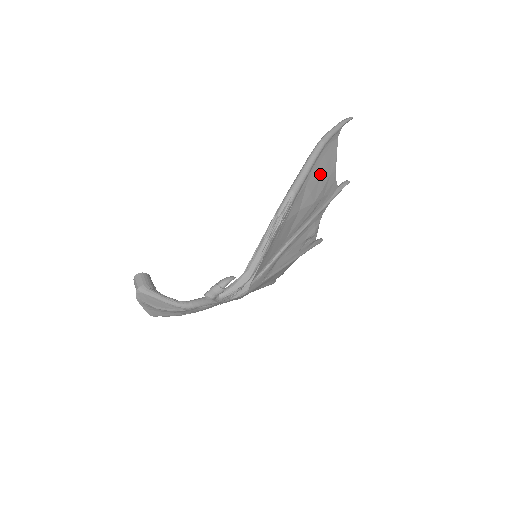
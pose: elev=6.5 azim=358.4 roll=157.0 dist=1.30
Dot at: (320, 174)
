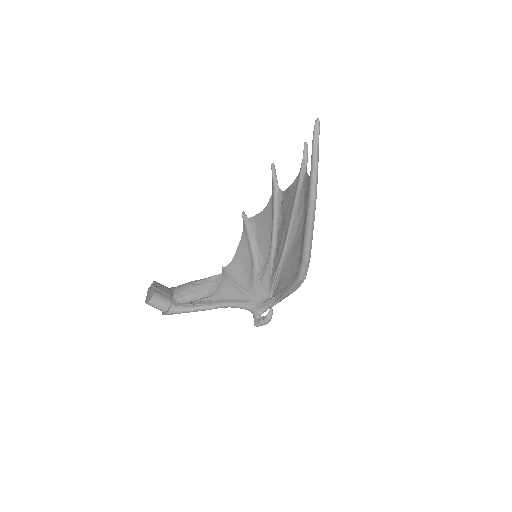
Dot at: occluded
